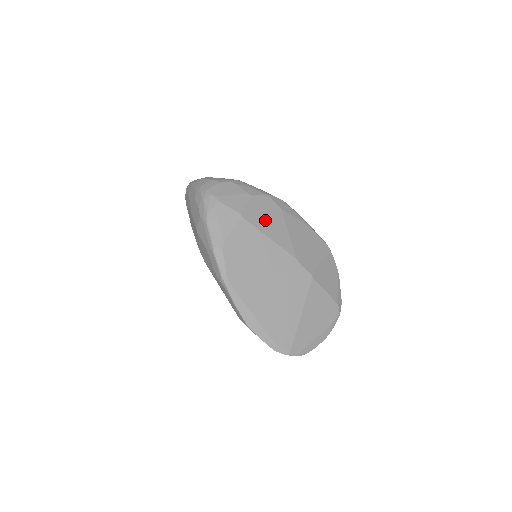
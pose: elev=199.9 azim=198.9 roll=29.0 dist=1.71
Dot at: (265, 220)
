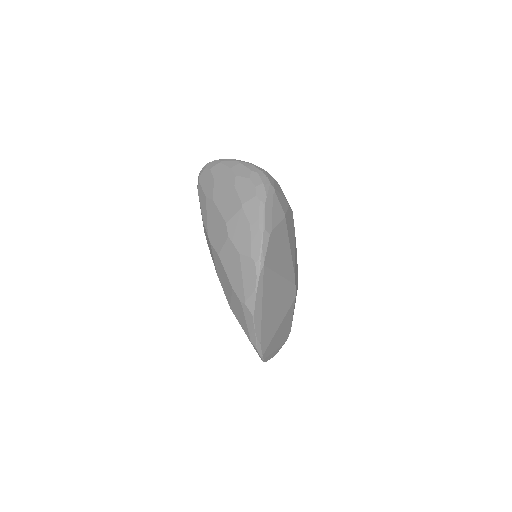
Dot at: (290, 231)
